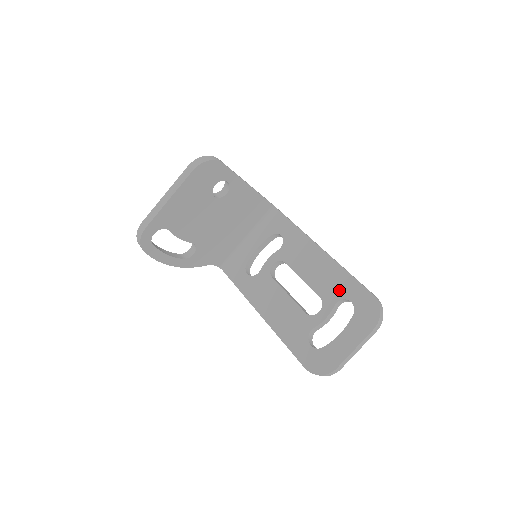
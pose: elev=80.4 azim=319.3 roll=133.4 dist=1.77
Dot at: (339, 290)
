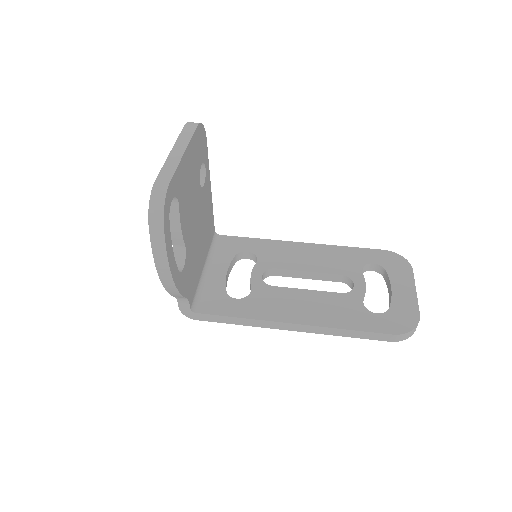
Dot at: (354, 261)
